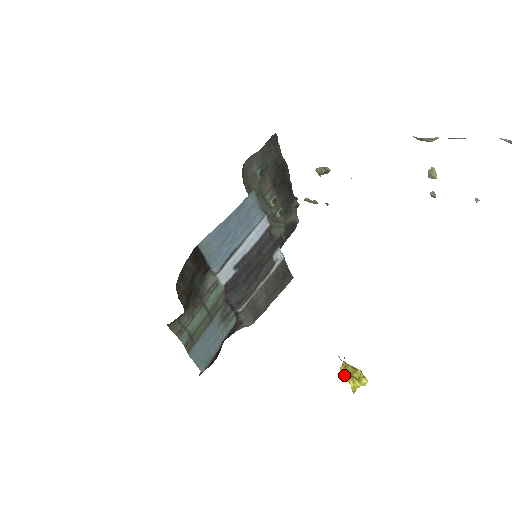
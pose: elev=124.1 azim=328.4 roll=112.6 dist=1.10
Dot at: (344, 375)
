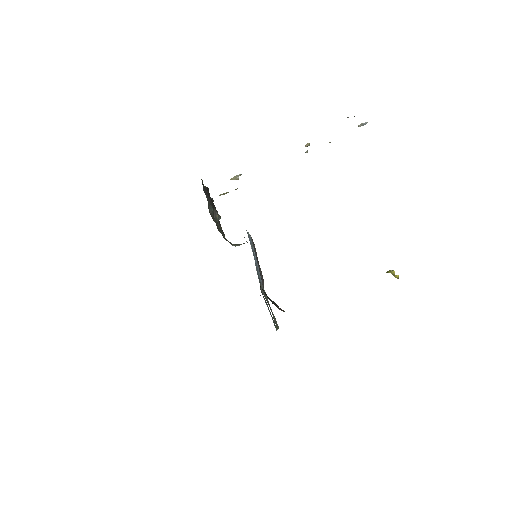
Dot at: occluded
